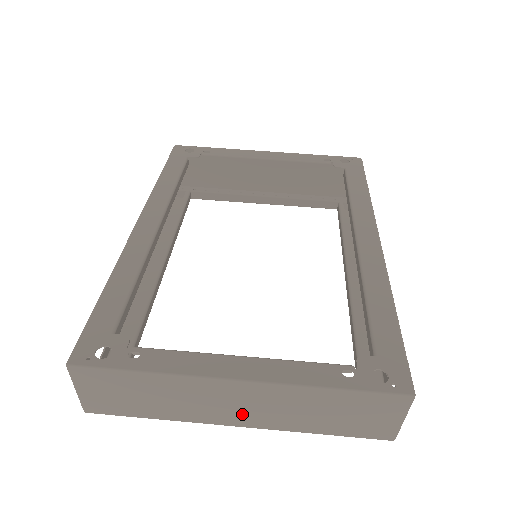
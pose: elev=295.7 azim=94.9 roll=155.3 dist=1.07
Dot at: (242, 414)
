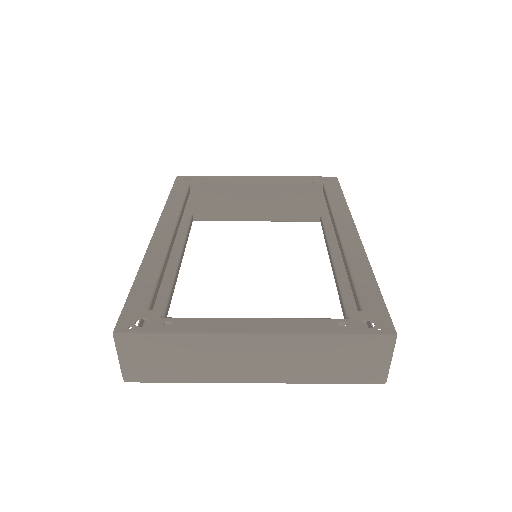
Dot at: (258, 369)
